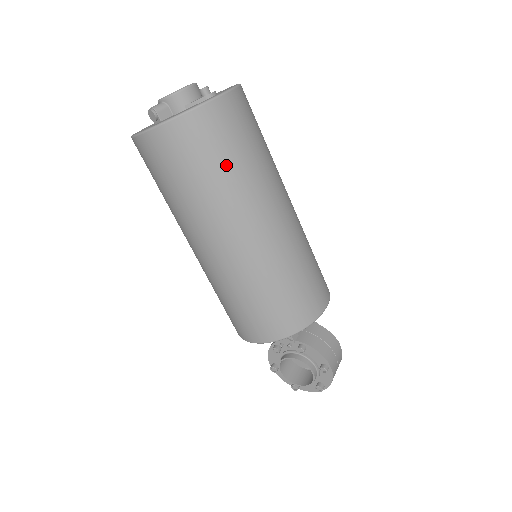
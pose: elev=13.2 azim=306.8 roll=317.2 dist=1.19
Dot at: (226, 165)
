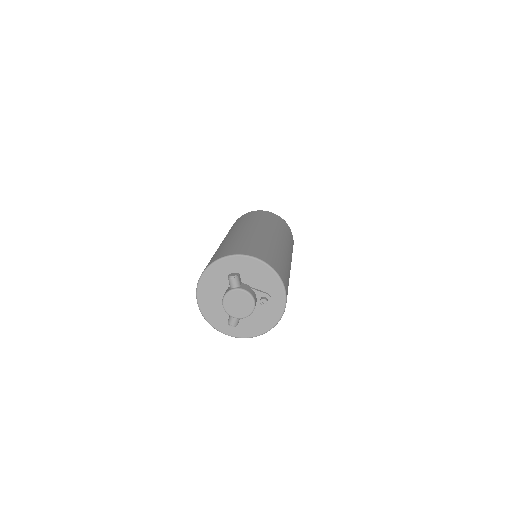
Dot at: occluded
